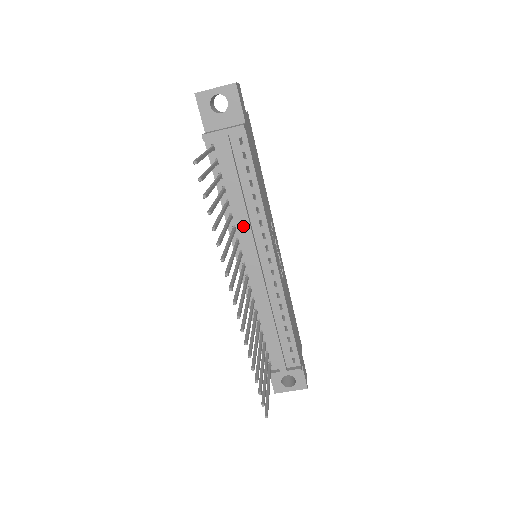
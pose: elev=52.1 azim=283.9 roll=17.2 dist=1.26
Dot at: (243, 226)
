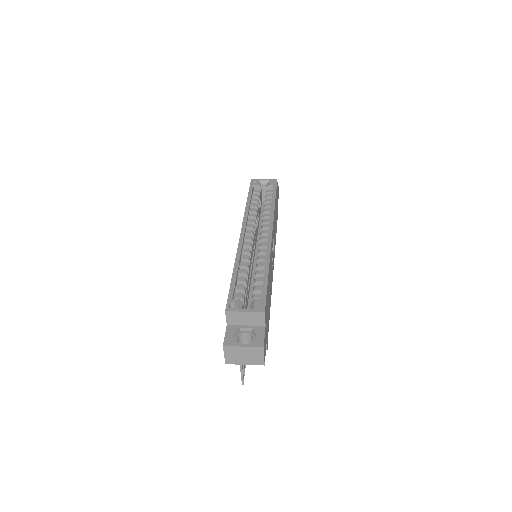
Dot at: occluded
